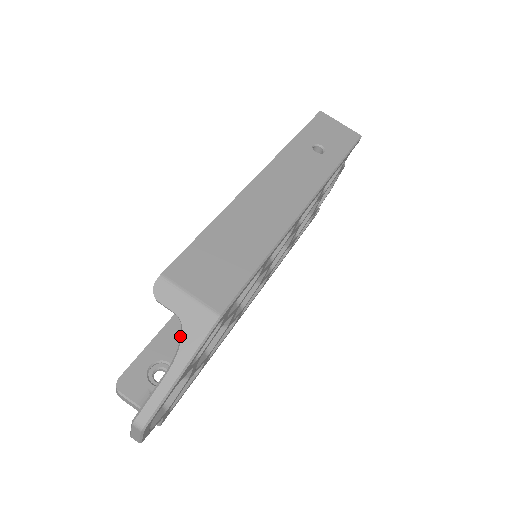
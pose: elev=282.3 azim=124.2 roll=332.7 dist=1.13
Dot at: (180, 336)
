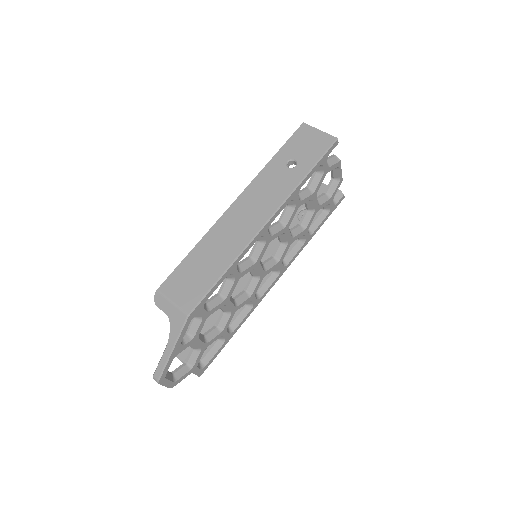
Dot at: (215, 316)
